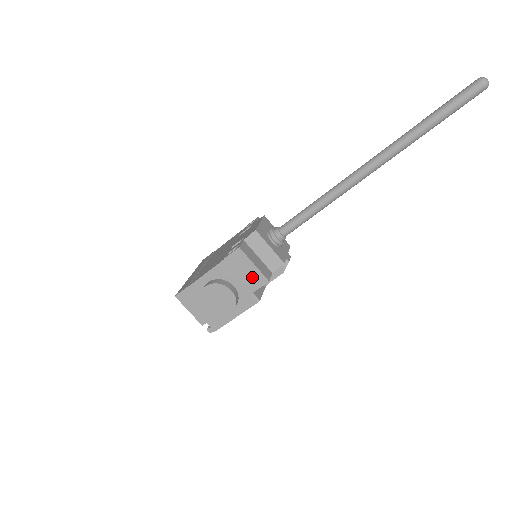
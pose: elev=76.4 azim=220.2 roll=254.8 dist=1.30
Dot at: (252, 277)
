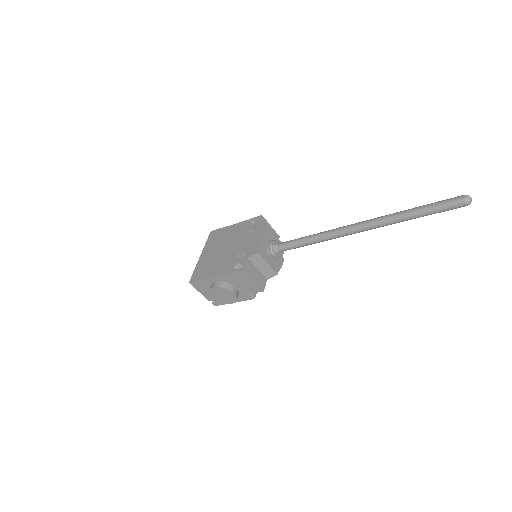
Dot at: (251, 286)
